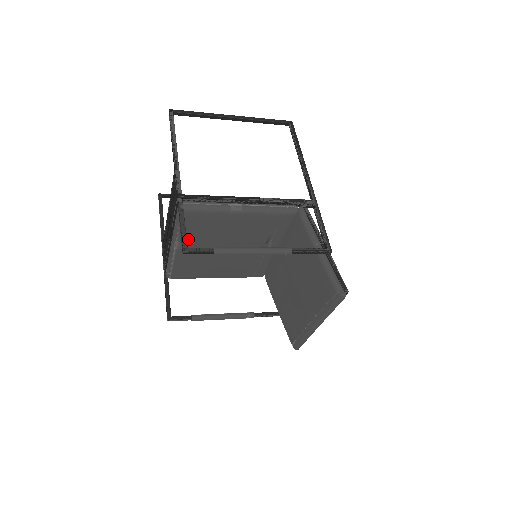
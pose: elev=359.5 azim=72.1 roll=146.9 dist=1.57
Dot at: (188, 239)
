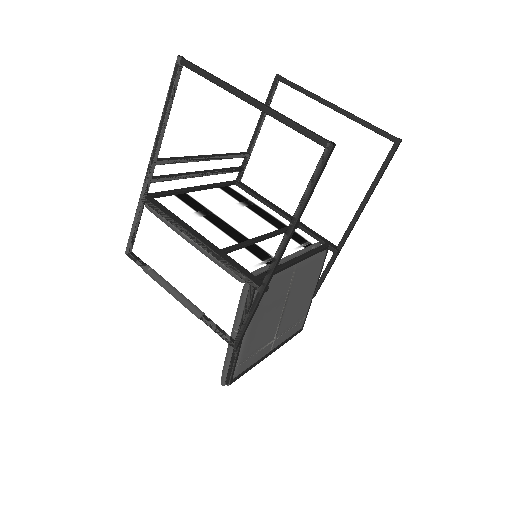
Dot at: occluded
